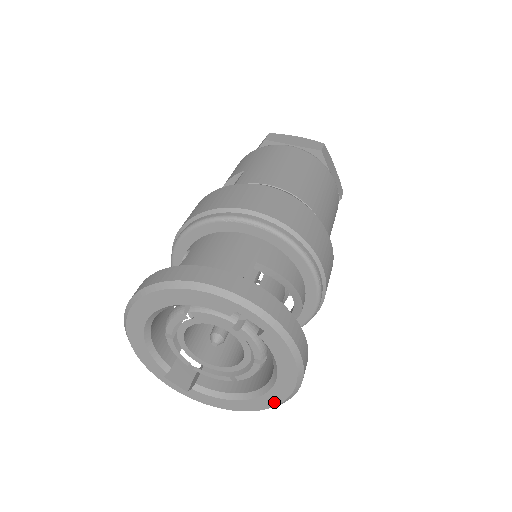
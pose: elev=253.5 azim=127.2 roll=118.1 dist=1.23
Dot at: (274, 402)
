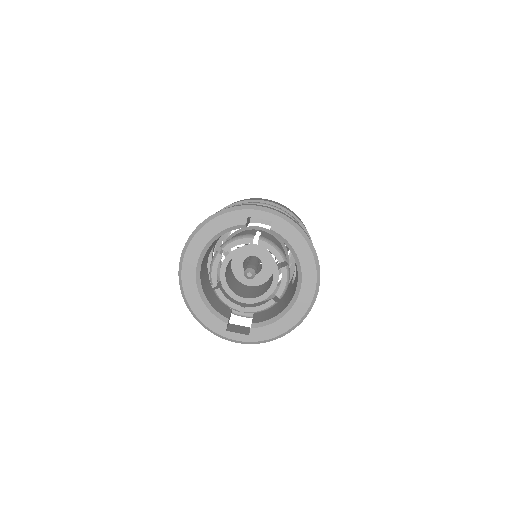
Dot at: (311, 292)
